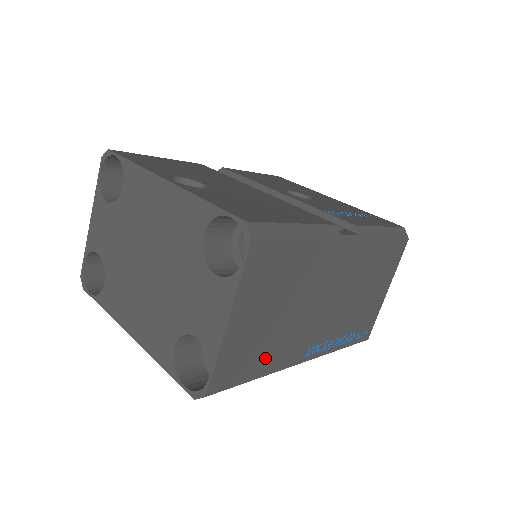
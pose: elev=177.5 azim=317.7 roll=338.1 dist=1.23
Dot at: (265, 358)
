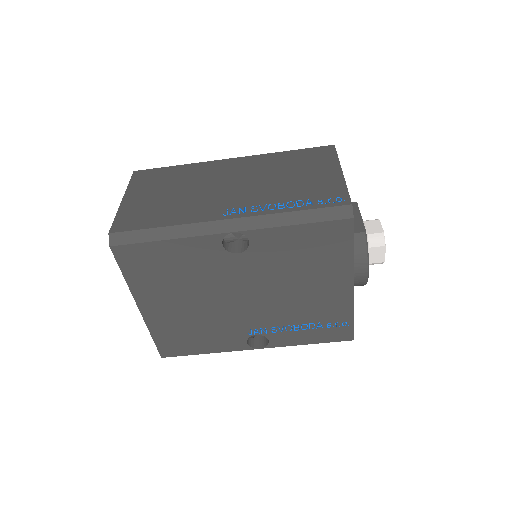
Dot at: (167, 216)
